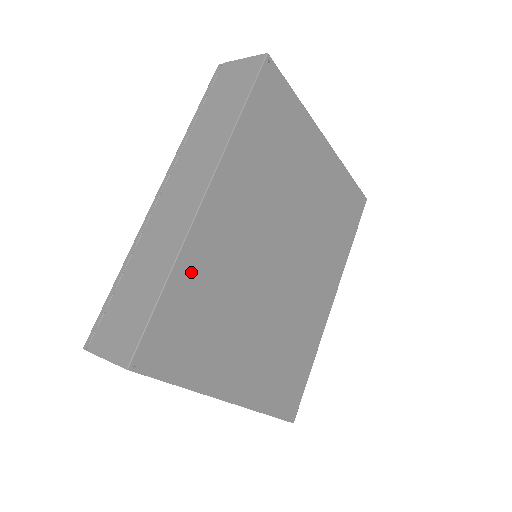
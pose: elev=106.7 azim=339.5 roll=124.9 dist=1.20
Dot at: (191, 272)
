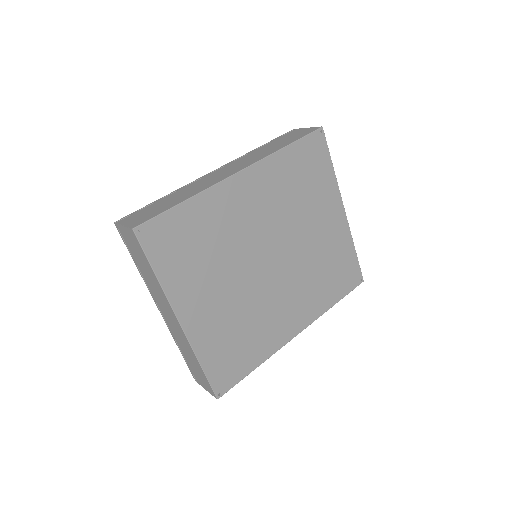
Dot at: (204, 209)
